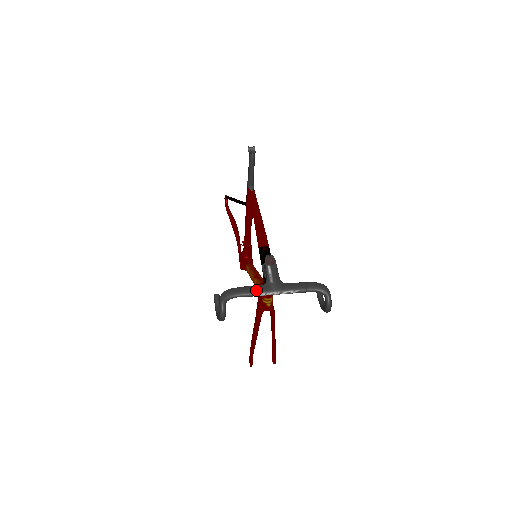
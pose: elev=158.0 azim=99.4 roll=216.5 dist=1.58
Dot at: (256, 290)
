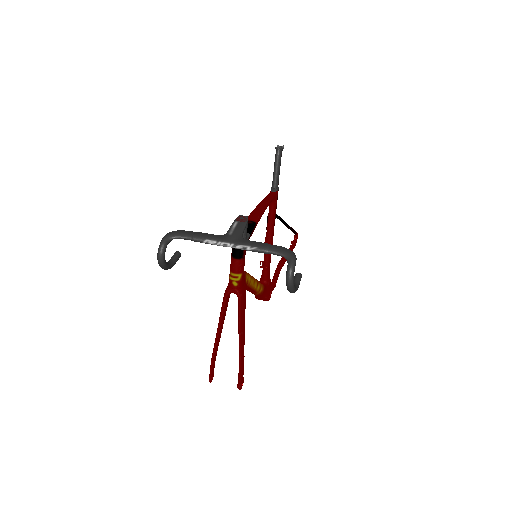
Dot at: (208, 236)
